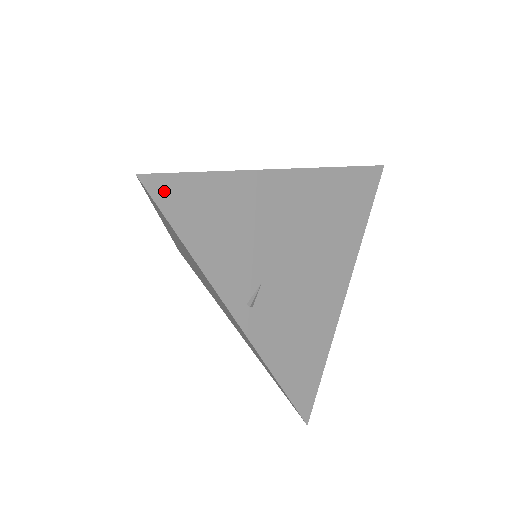
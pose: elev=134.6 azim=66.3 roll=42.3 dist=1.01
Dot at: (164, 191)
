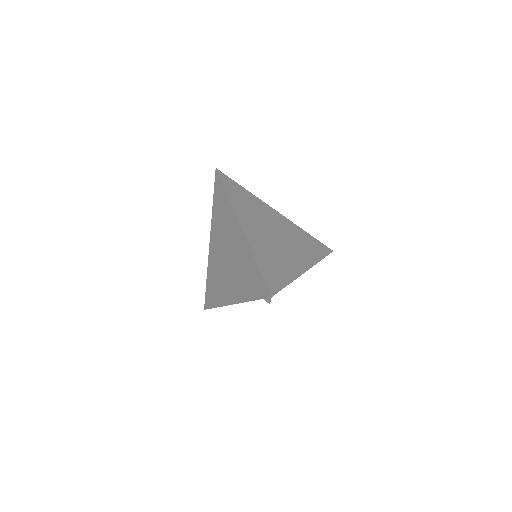
Dot at: (224, 178)
